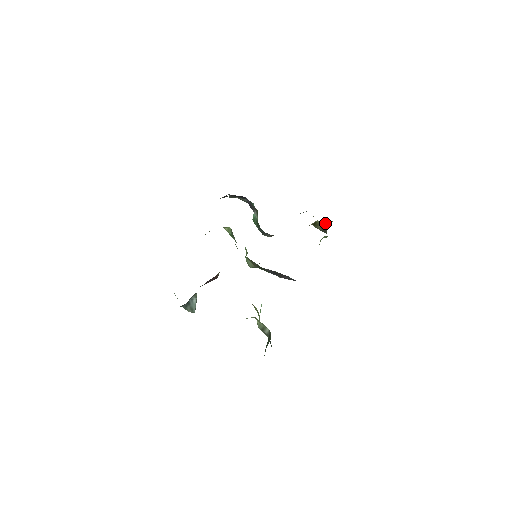
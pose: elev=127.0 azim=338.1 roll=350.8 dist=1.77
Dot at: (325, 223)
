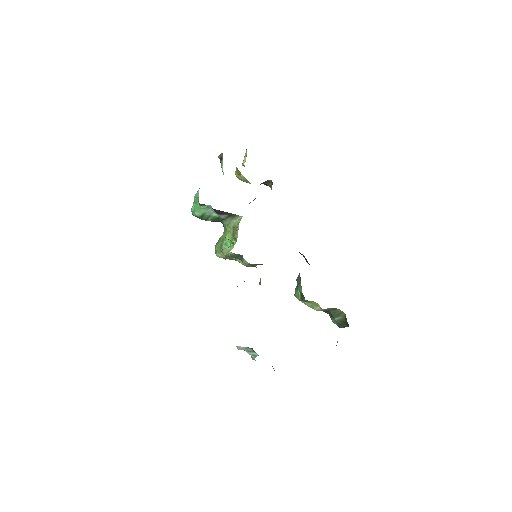
Dot at: (270, 180)
